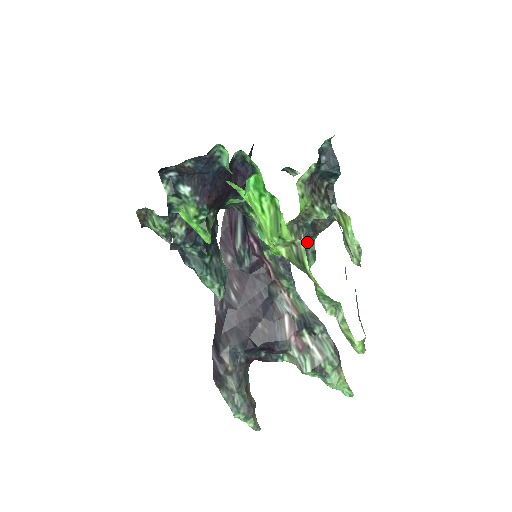
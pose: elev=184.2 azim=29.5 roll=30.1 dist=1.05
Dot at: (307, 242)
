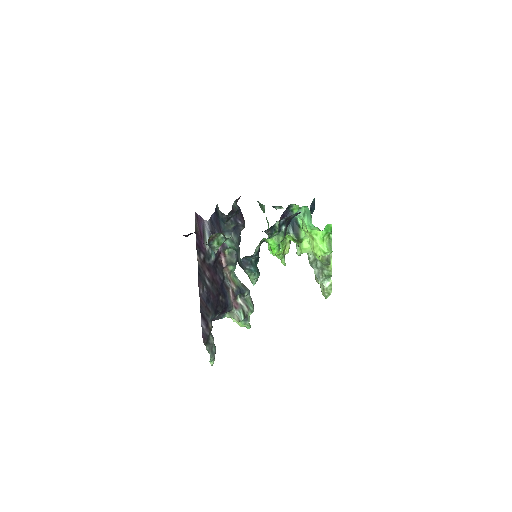
Dot at: occluded
